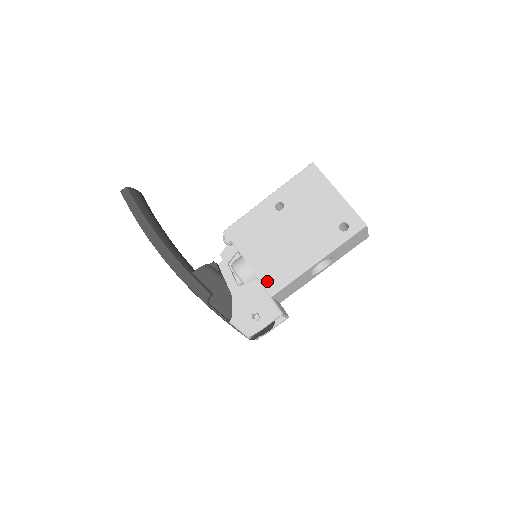
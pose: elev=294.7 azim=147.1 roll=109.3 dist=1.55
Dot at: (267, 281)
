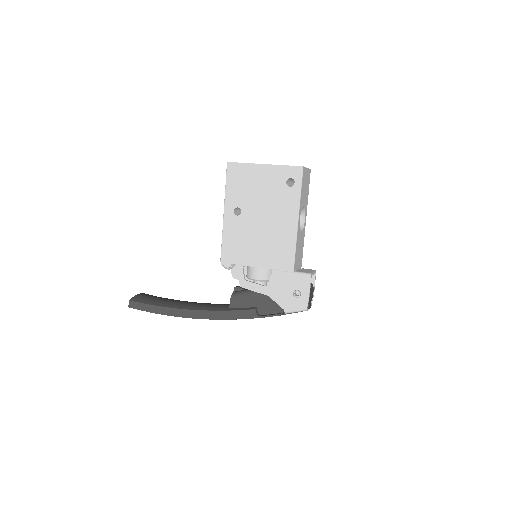
Dot at: (280, 265)
